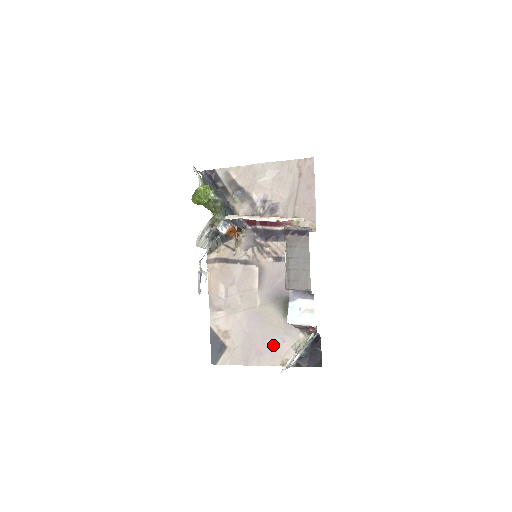
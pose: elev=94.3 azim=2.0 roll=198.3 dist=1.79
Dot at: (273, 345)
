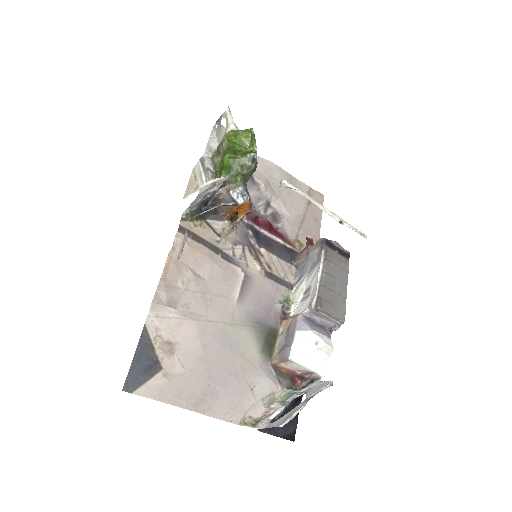
Dot at: (238, 388)
